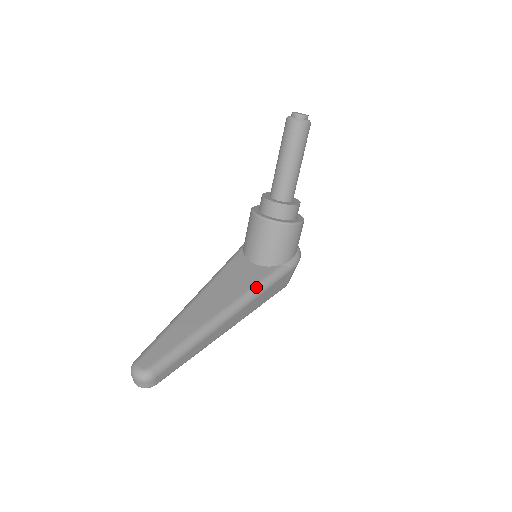
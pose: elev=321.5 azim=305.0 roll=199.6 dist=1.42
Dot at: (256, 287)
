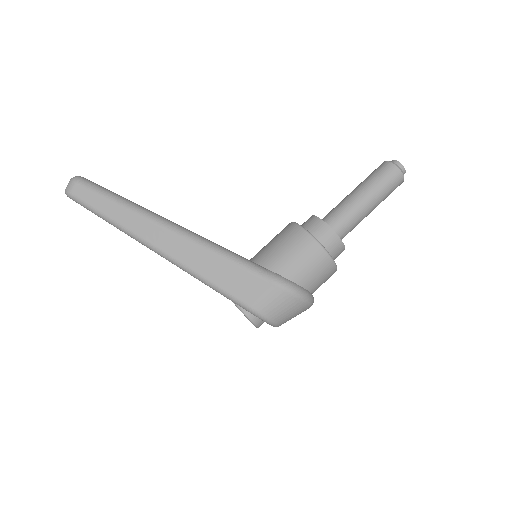
Dot at: (217, 245)
